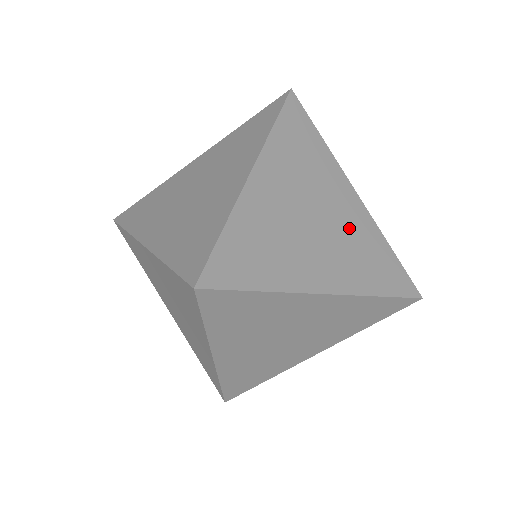
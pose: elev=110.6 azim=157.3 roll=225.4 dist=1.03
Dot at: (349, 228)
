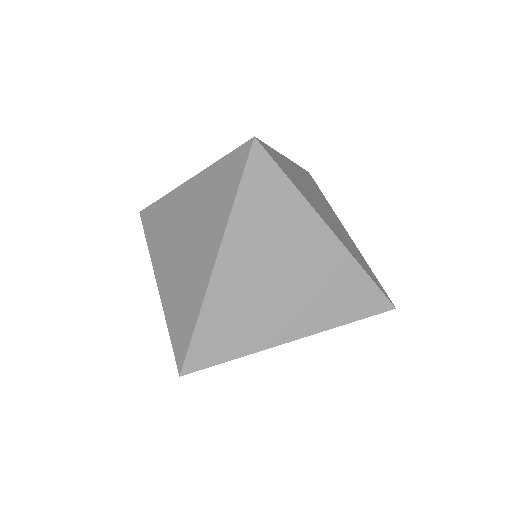
Dot at: (319, 273)
